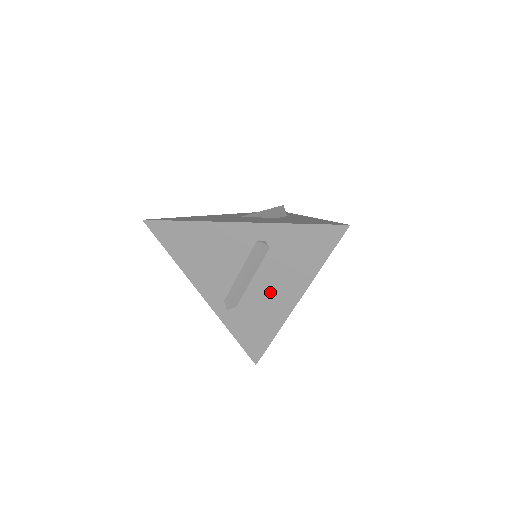
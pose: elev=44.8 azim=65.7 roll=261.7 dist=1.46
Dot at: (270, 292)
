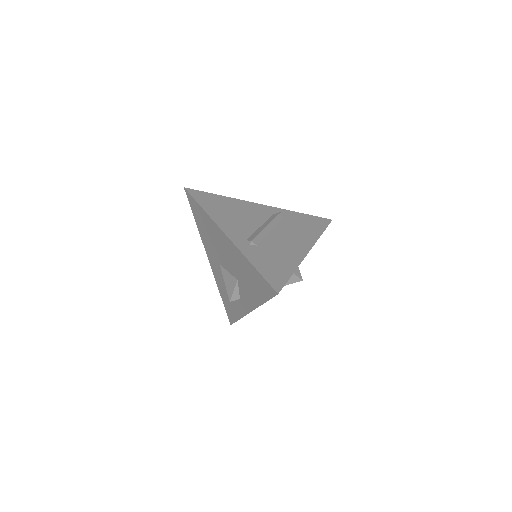
Dot at: (286, 241)
